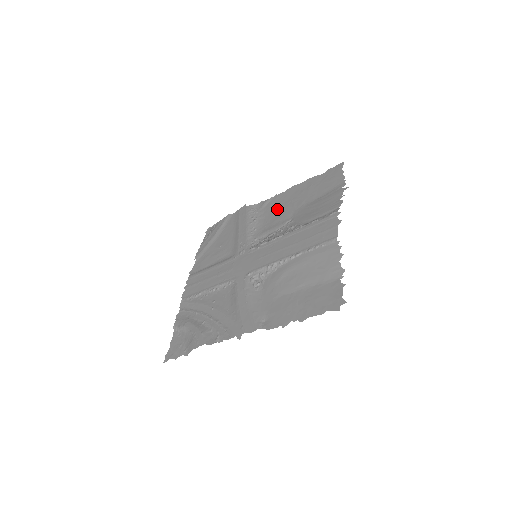
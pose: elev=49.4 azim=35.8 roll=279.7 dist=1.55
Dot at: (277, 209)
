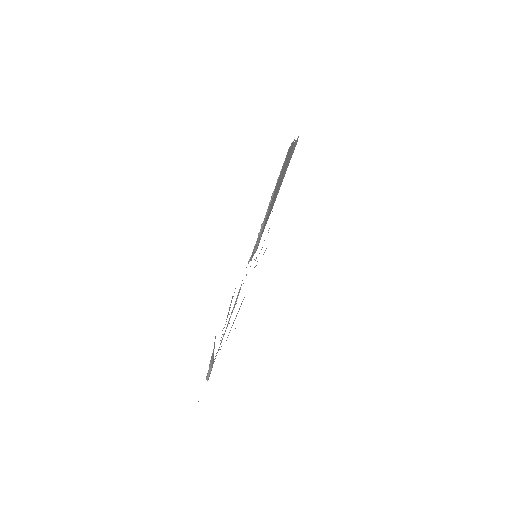
Dot at: occluded
